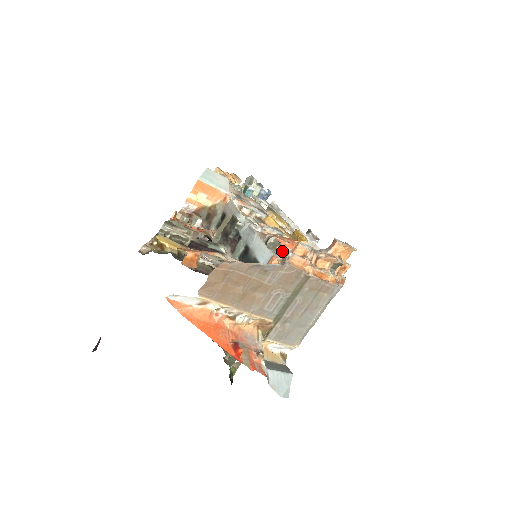
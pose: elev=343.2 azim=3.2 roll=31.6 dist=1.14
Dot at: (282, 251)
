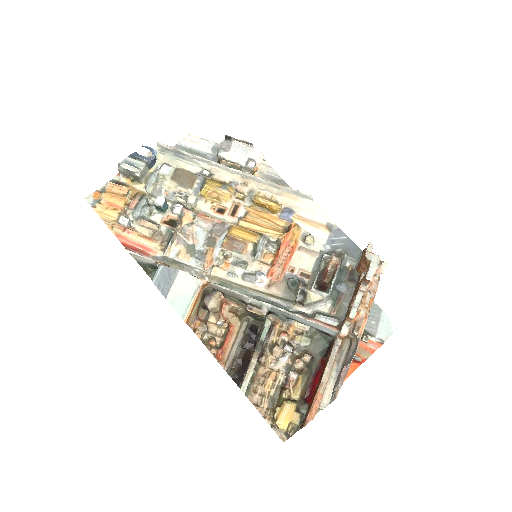
Dot at: (315, 292)
